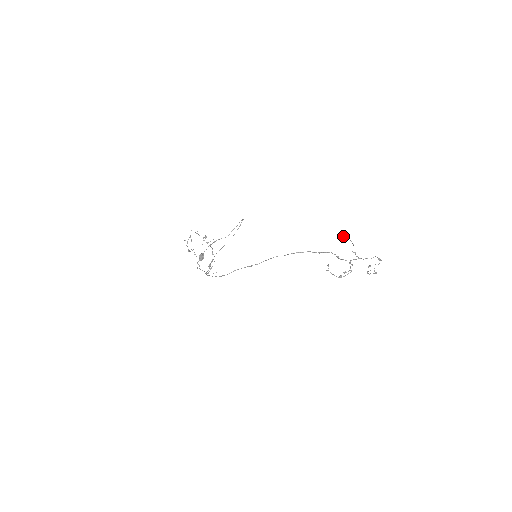
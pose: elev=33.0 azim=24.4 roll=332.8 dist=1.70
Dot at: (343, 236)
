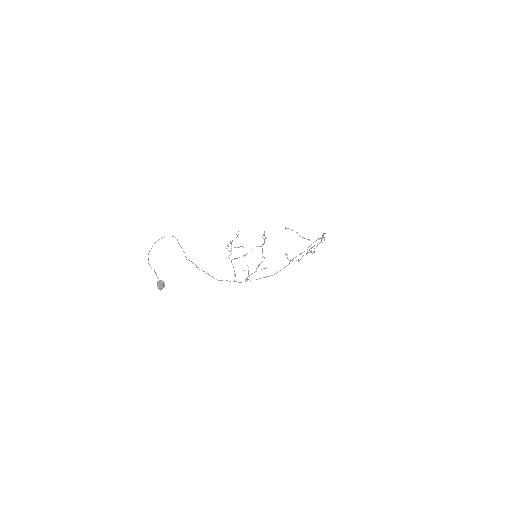
Dot at: occluded
